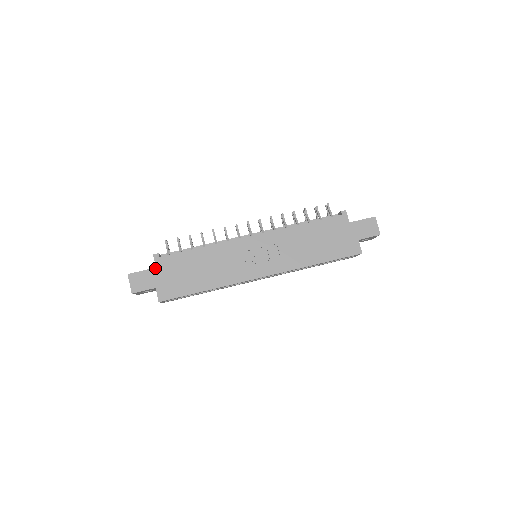
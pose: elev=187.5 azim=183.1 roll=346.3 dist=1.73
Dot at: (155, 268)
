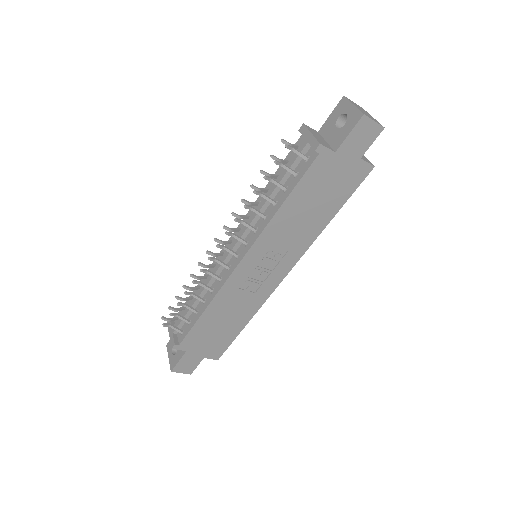
Dot at: (186, 352)
